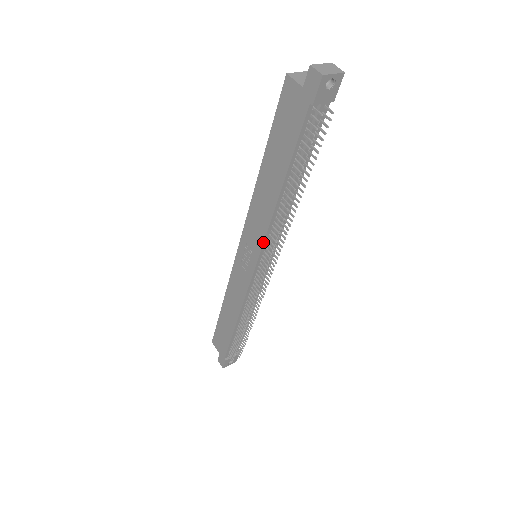
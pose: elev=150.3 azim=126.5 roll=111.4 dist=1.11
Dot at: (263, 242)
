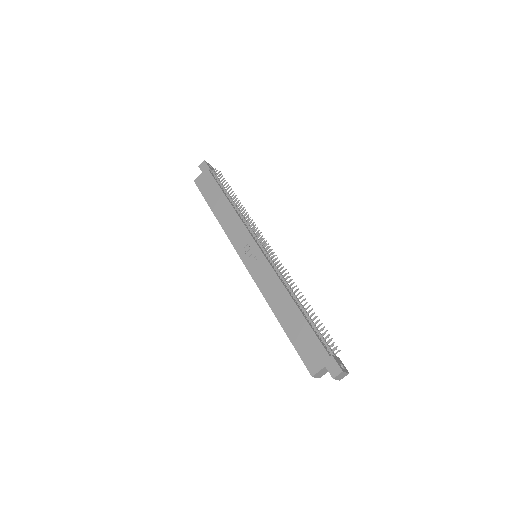
Dot at: (247, 229)
